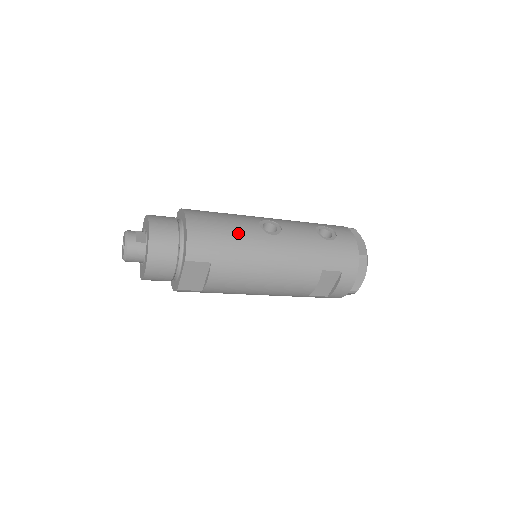
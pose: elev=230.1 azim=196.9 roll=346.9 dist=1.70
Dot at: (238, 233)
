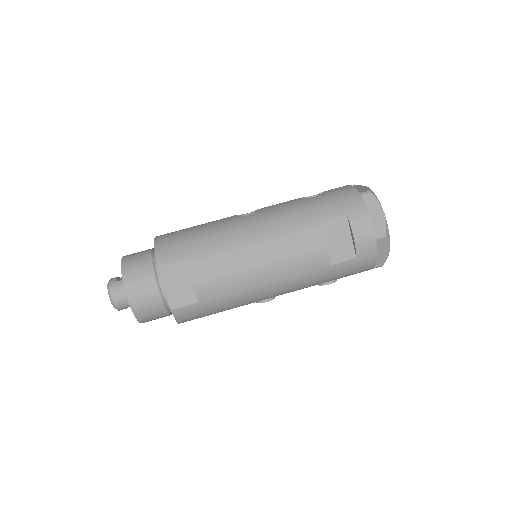
Dot at: (210, 226)
